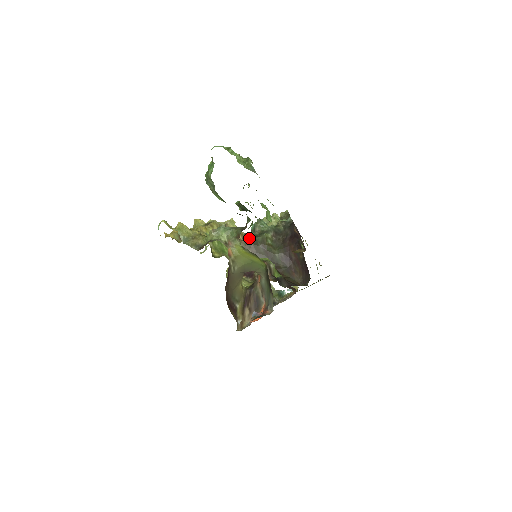
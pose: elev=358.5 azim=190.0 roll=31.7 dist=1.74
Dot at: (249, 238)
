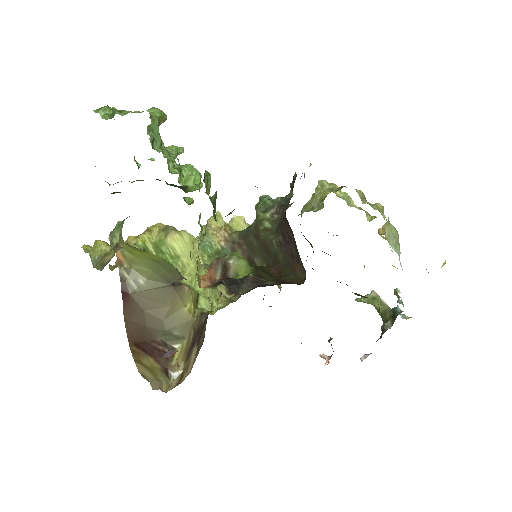
Dot at: (240, 231)
